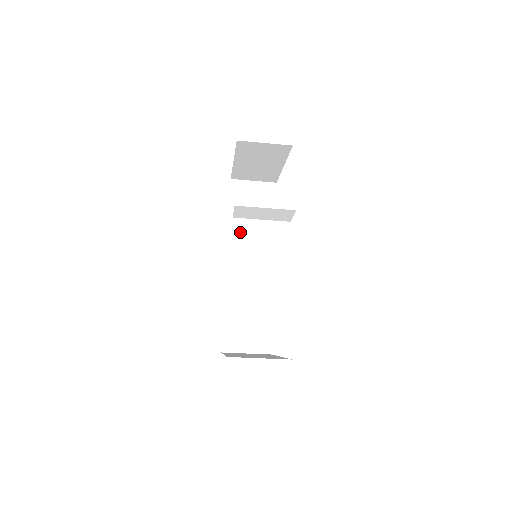
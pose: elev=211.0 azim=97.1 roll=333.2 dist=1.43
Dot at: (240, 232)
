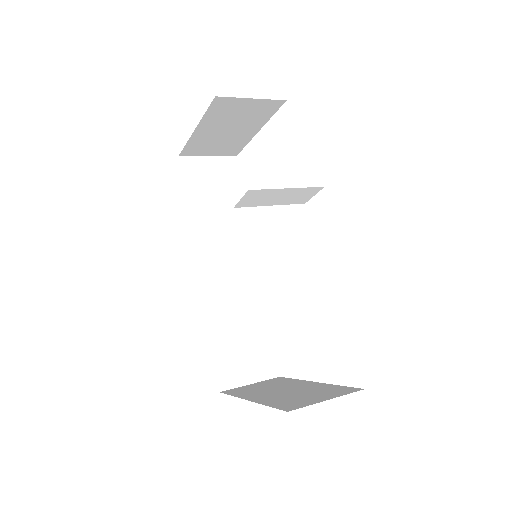
Dot at: (207, 226)
